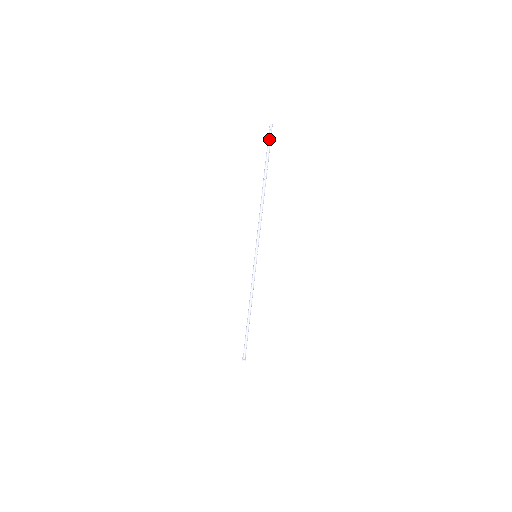
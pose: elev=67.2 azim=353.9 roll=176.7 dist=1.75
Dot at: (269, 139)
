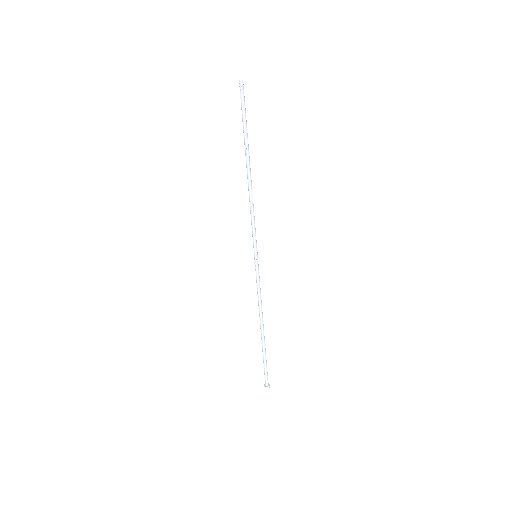
Dot at: (241, 100)
